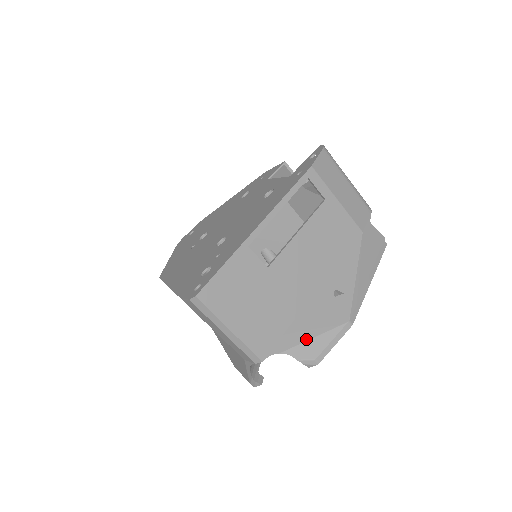
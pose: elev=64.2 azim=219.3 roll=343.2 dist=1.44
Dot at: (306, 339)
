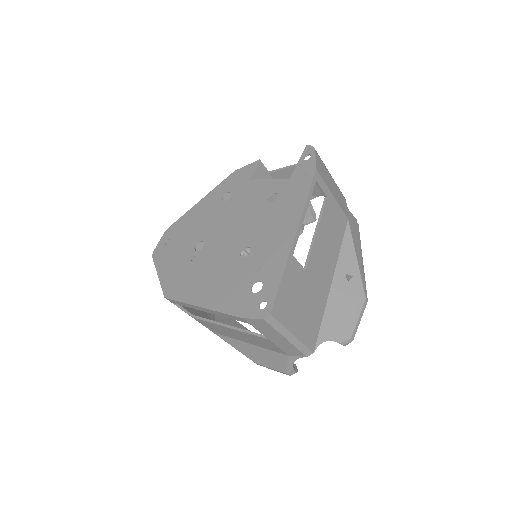
Dot at: (340, 323)
